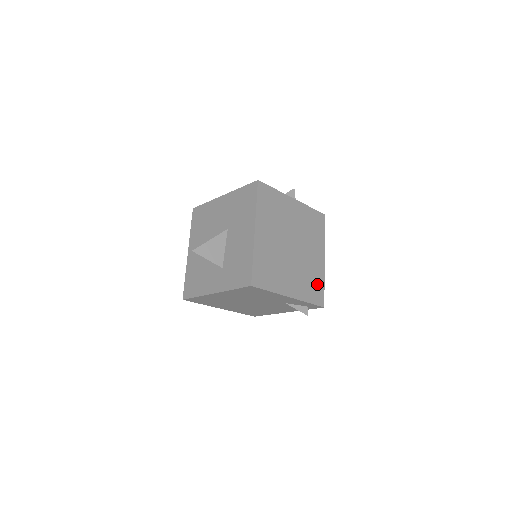
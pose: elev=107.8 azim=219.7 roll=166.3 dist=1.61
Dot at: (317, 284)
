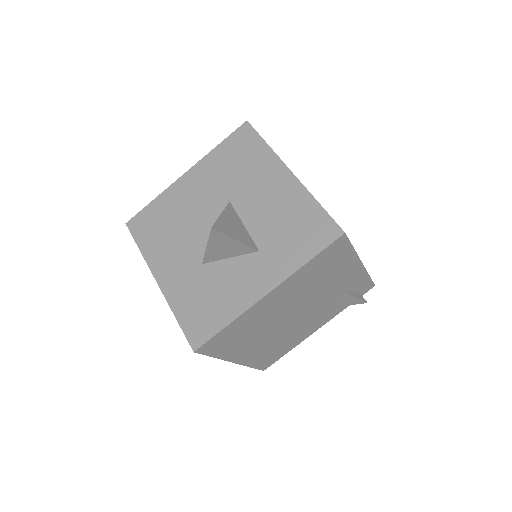
Dot at: occluded
